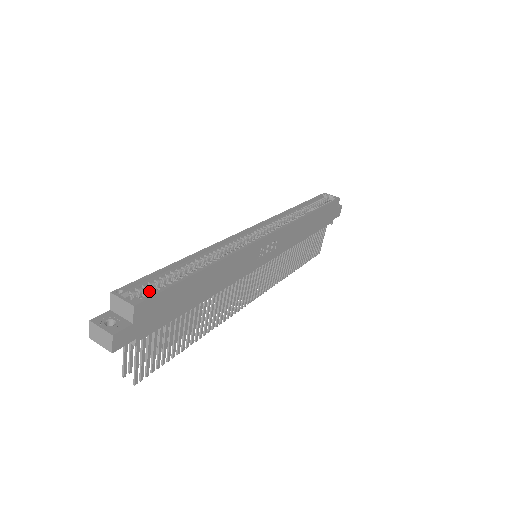
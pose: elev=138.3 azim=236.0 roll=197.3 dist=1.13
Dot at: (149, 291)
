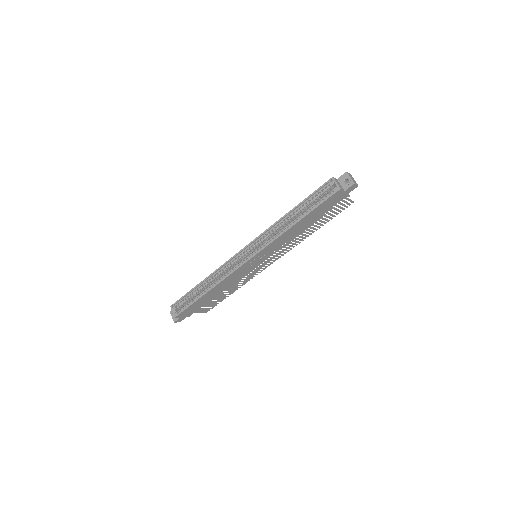
Dot at: (185, 303)
